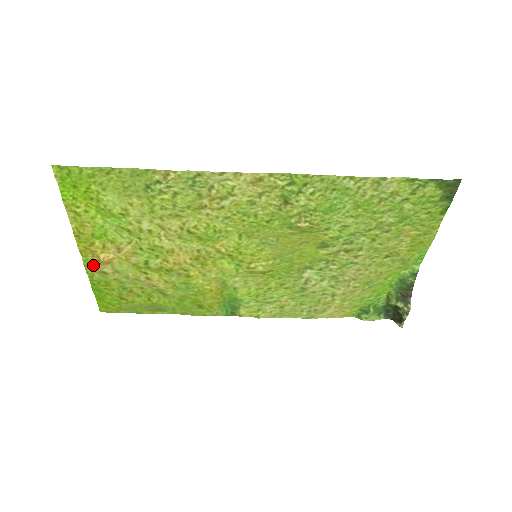
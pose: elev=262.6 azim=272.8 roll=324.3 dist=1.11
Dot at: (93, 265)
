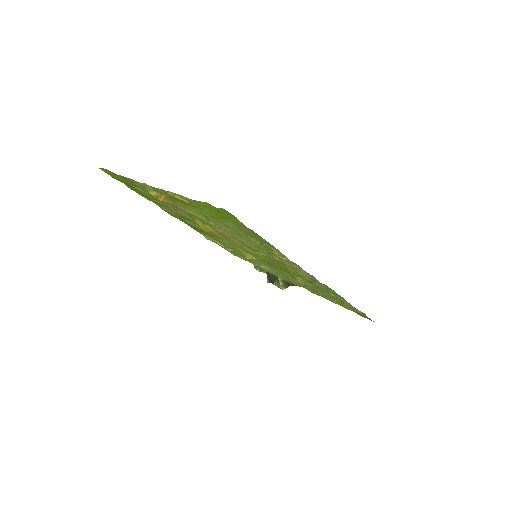
Dot at: (147, 190)
